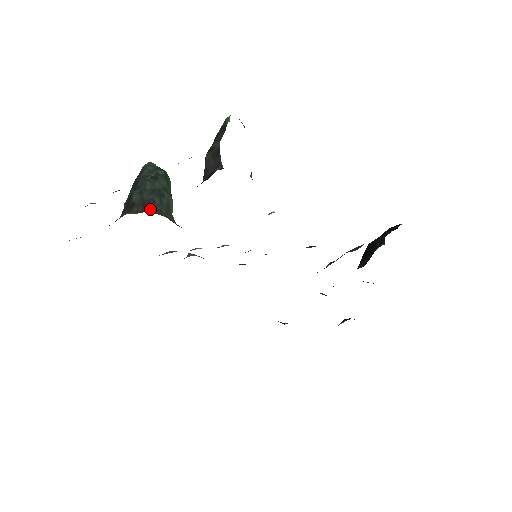
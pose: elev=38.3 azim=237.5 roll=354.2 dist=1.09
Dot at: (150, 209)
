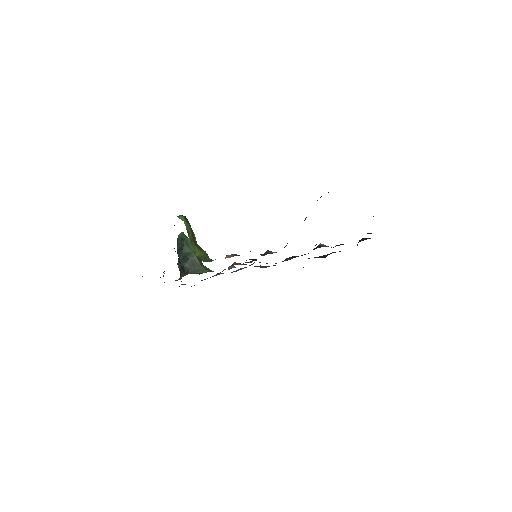
Dot at: (186, 272)
